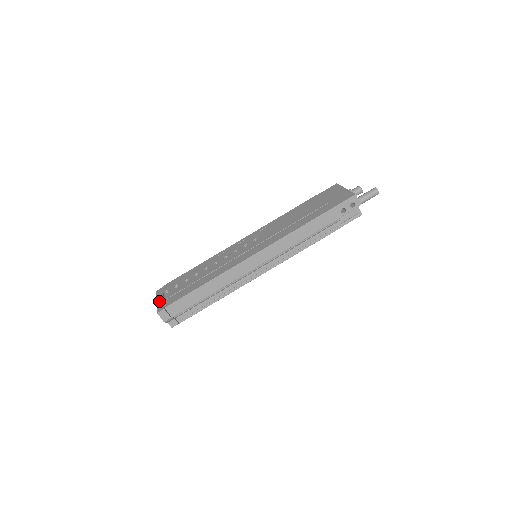
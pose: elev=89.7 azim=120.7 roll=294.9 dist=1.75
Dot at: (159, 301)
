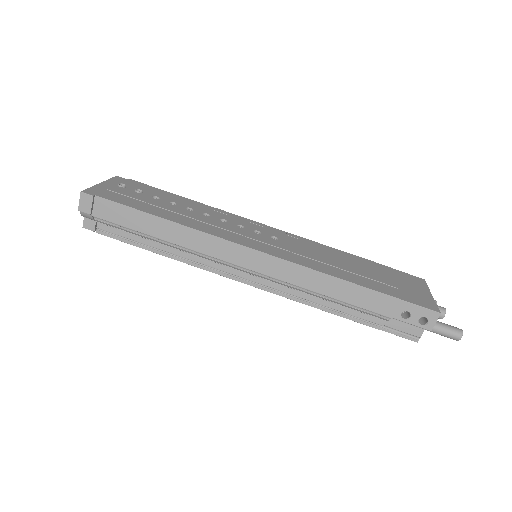
Dot at: (102, 185)
